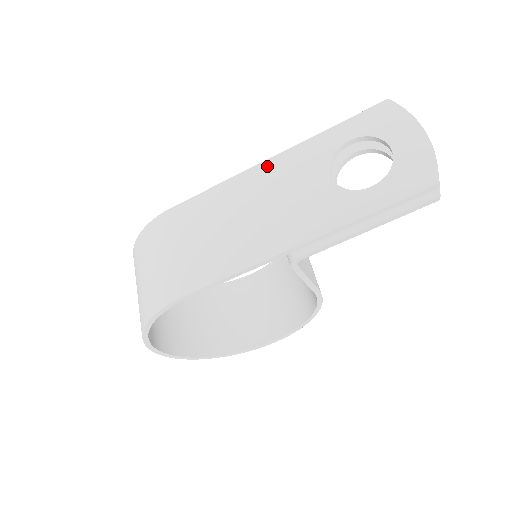
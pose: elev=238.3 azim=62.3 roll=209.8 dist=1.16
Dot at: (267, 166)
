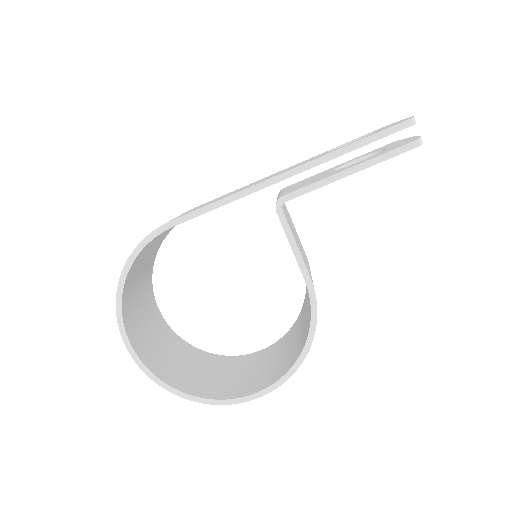
Dot at: occluded
